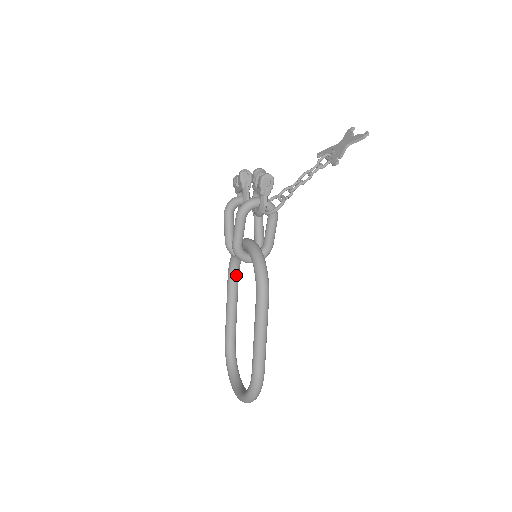
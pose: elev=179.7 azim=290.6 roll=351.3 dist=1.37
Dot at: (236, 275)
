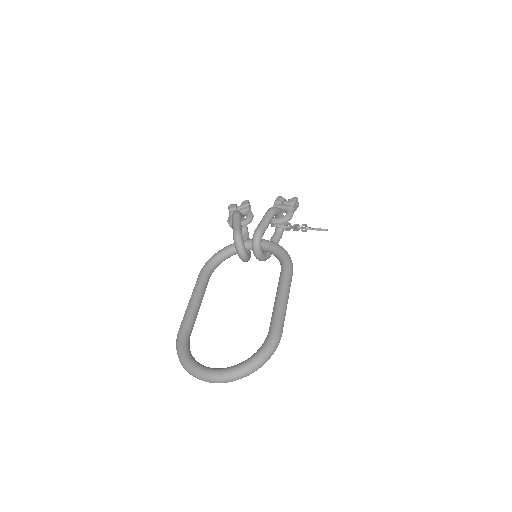
Dot at: (211, 274)
